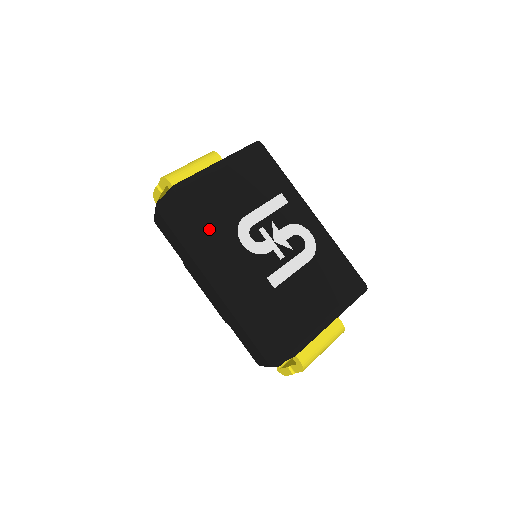
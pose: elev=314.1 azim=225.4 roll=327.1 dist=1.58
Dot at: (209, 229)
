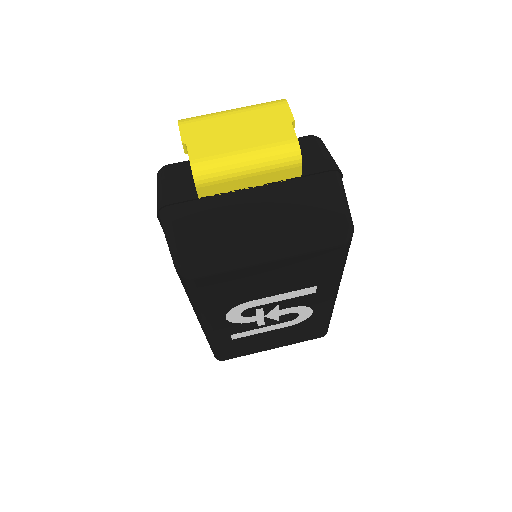
Dot at: (197, 307)
